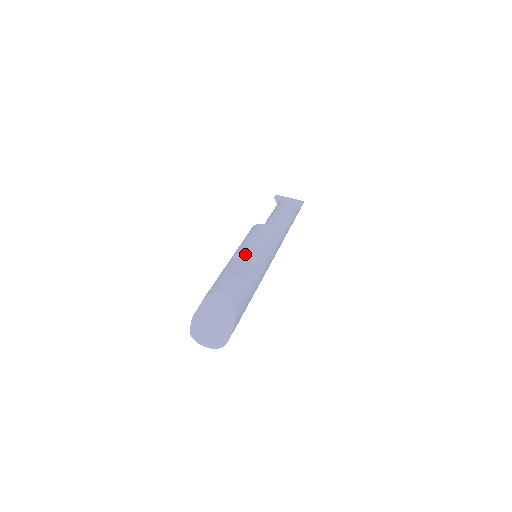
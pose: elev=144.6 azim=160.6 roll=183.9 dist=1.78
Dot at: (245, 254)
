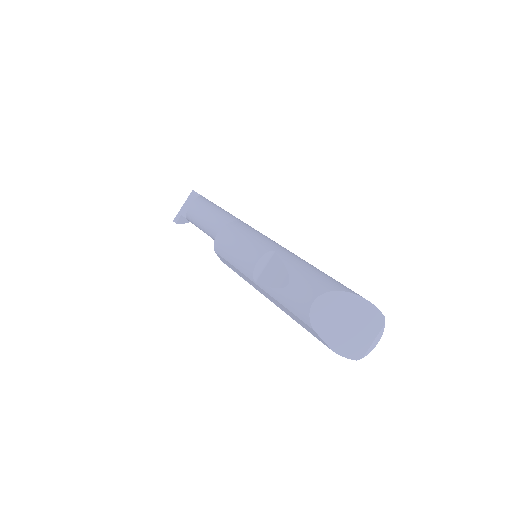
Dot at: (256, 264)
